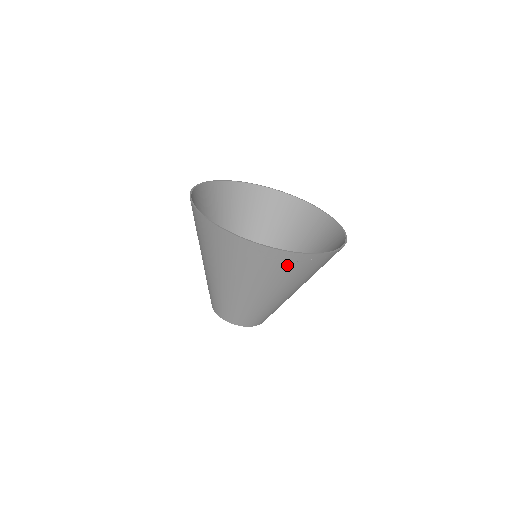
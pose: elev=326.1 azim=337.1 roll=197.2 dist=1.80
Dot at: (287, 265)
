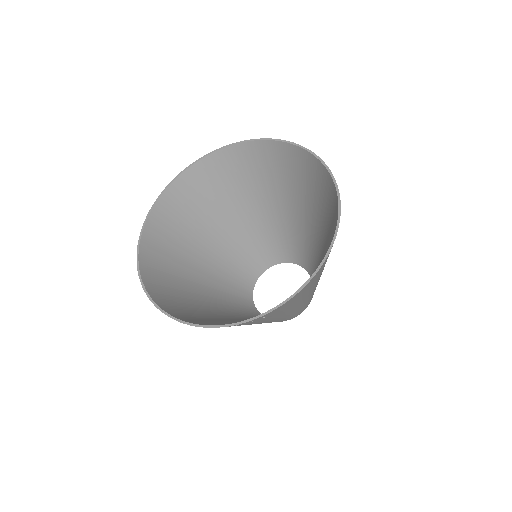
Dot at: occluded
